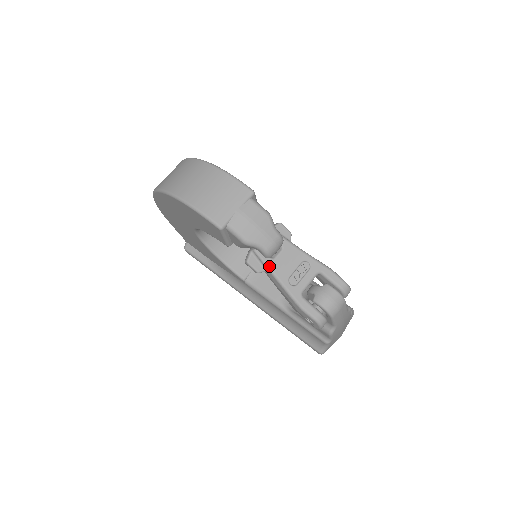
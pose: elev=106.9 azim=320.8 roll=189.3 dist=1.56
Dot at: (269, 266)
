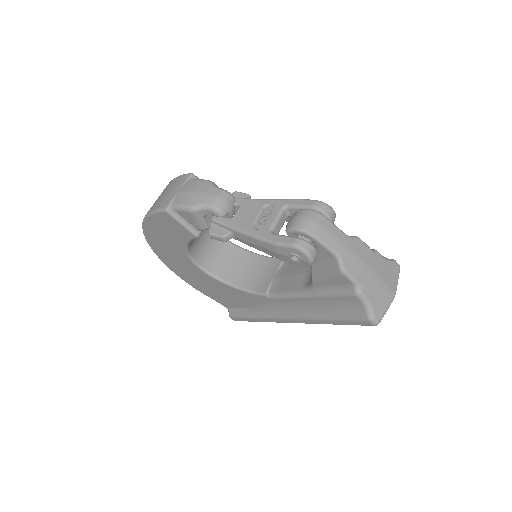
Dot at: (229, 225)
